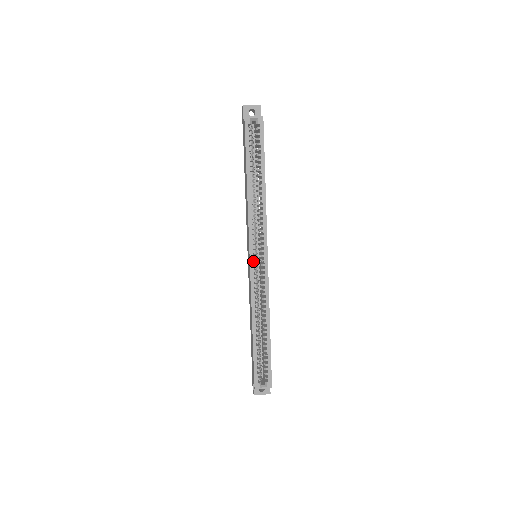
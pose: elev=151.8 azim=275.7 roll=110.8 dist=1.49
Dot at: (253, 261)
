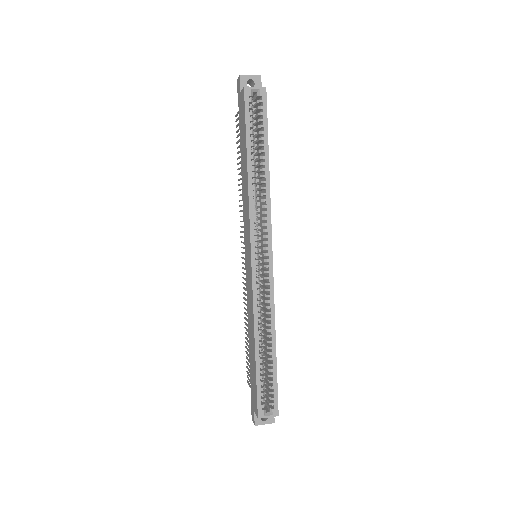
Dot at: (255, 261)
